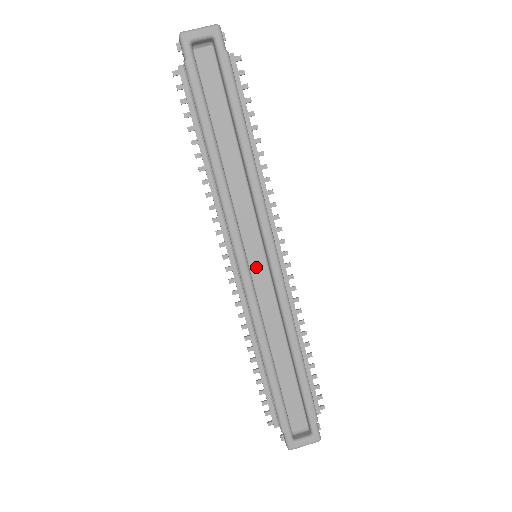
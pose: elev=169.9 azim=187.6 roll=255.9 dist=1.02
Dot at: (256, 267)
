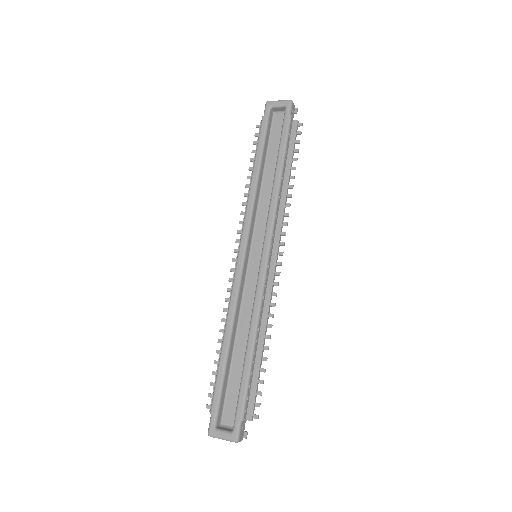
Dot at: (253, 265)
